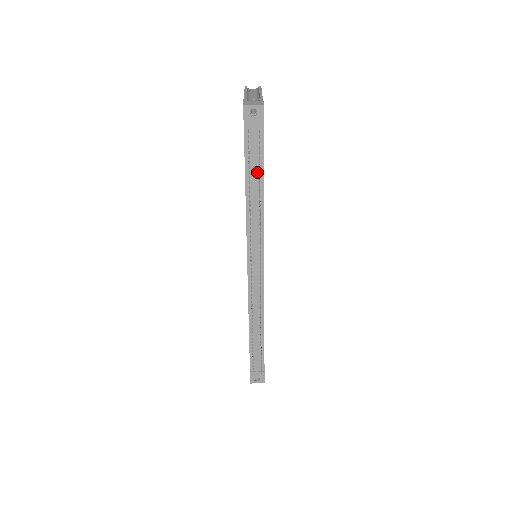
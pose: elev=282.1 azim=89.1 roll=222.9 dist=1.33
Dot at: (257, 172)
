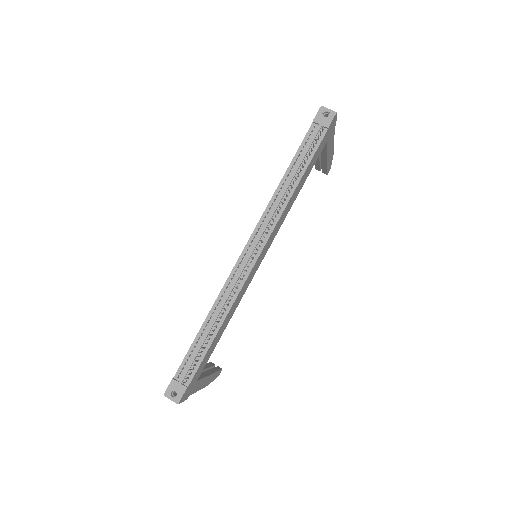
Dot at: (303, 162)
